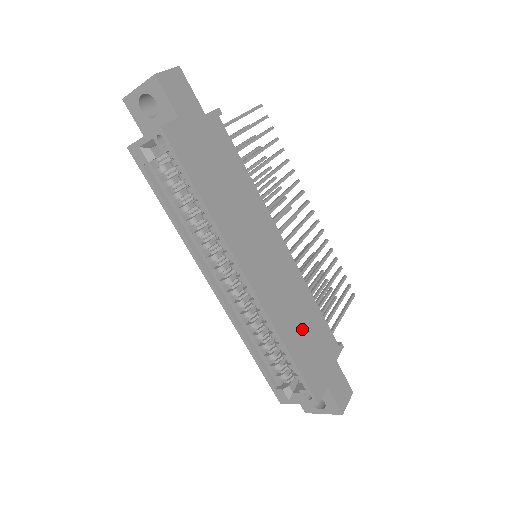
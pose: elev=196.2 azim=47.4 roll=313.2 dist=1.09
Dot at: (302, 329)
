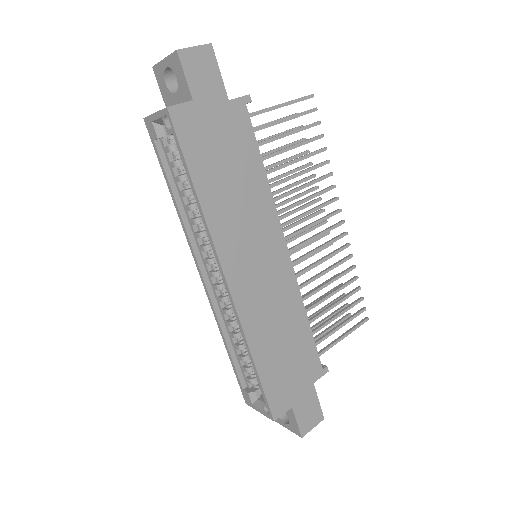
Dot at: (280, 343)
